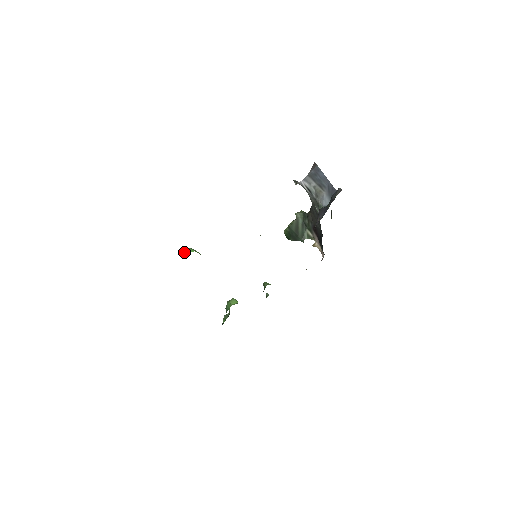
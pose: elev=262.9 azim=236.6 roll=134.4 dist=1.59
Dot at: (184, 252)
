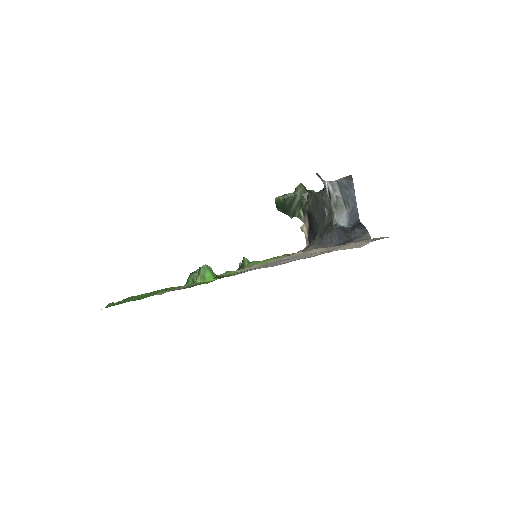
Dot at: (202, 278)
